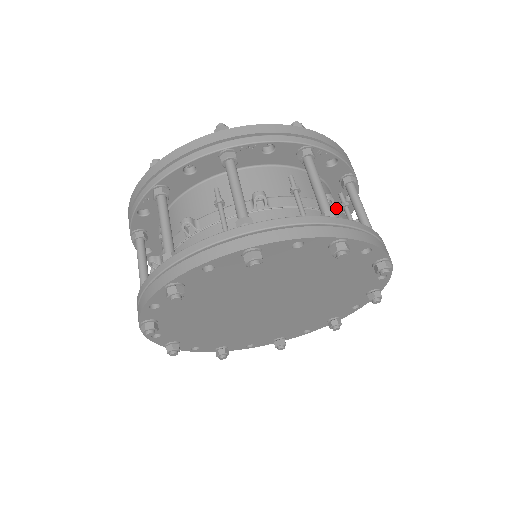
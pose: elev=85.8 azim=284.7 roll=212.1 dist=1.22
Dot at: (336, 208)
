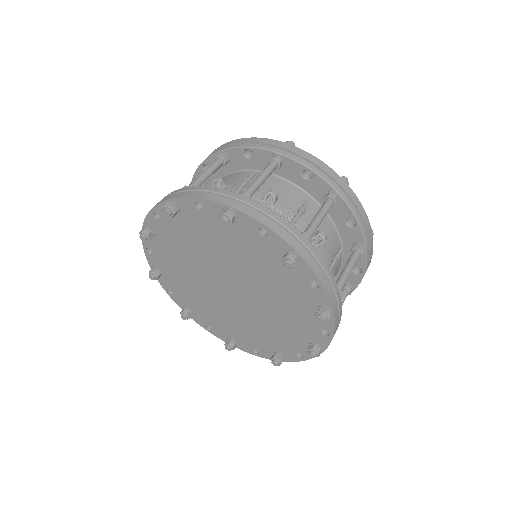
Dot at: (326, 252)
